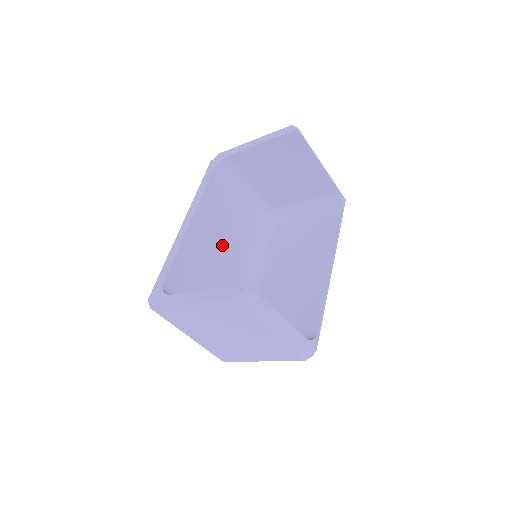
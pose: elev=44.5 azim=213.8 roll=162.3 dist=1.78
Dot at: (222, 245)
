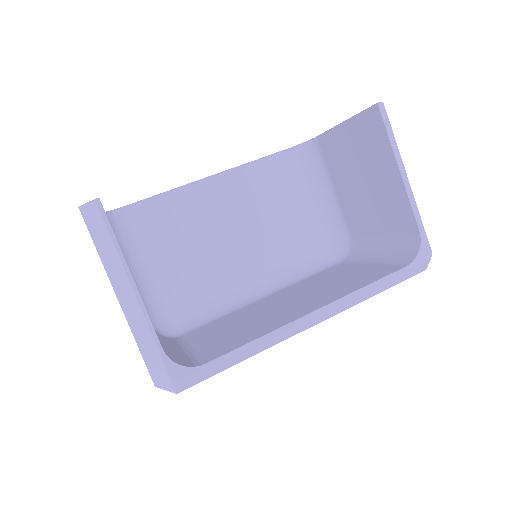
Dot at: (241, 230)
